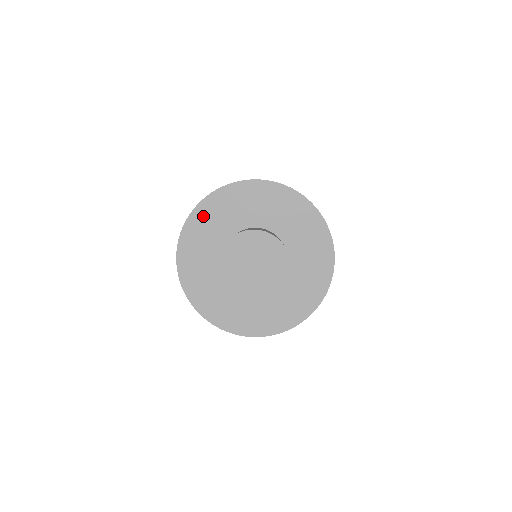
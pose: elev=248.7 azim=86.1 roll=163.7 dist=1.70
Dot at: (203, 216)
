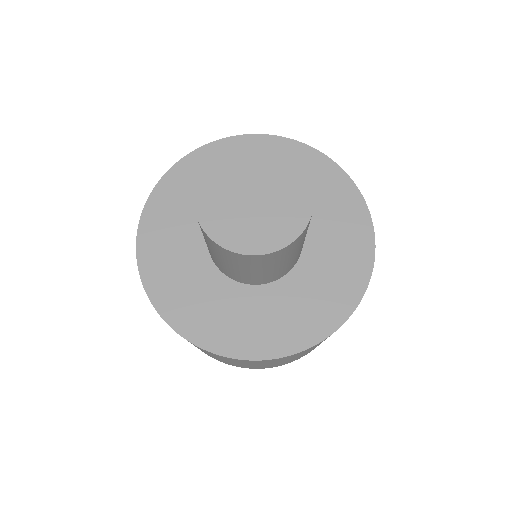
Dot at: (184, 176)
